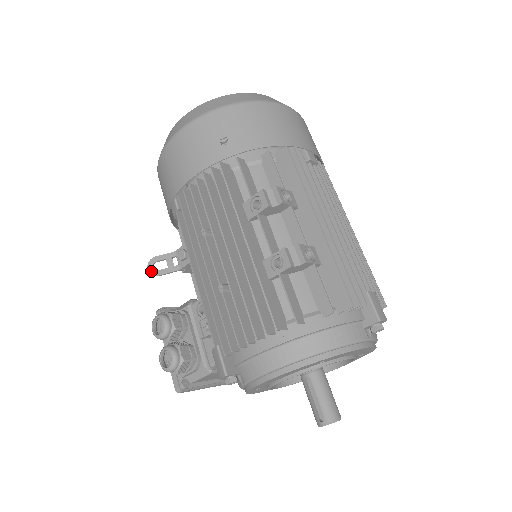
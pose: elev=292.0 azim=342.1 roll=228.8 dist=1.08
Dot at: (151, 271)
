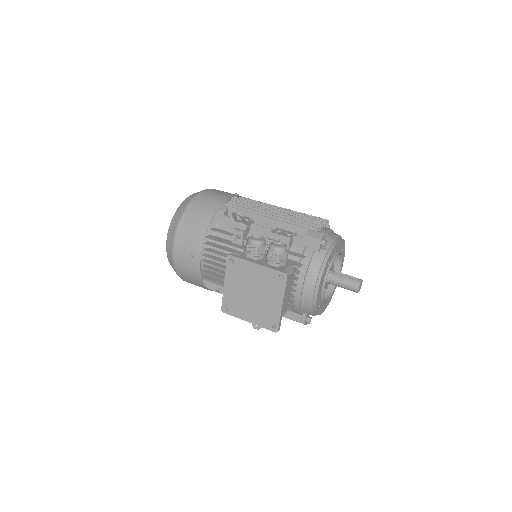
Dot at: (239, 214)
